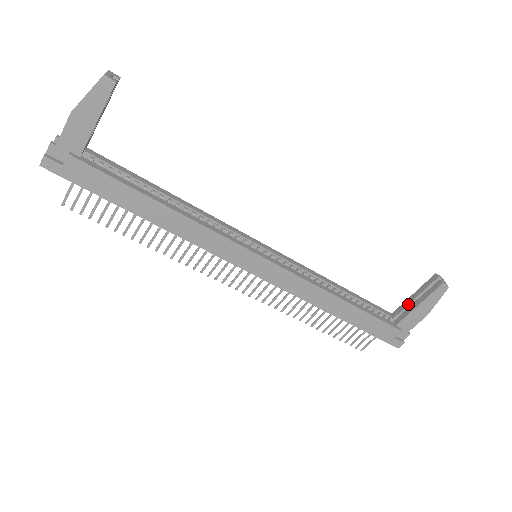
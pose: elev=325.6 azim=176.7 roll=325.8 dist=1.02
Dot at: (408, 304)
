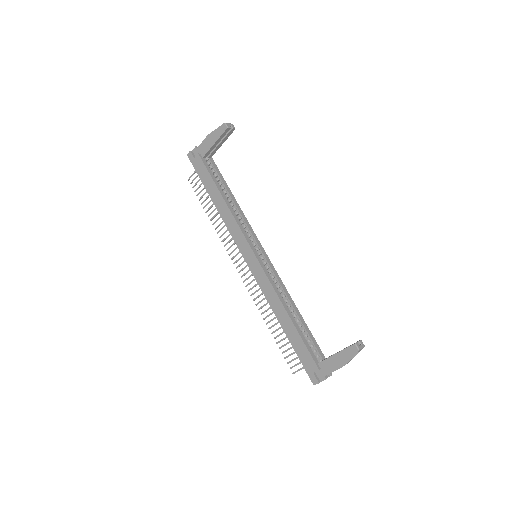
Dot at: occluded
